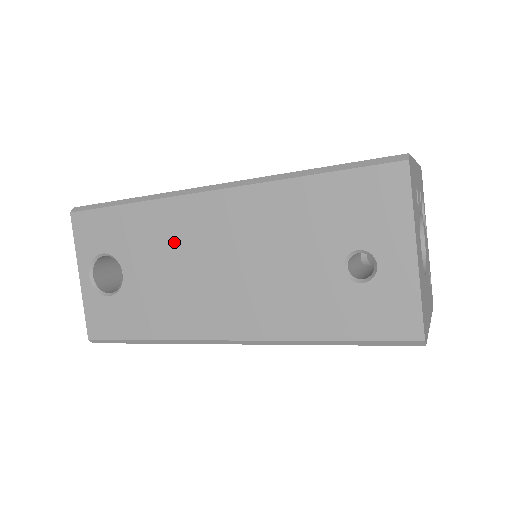
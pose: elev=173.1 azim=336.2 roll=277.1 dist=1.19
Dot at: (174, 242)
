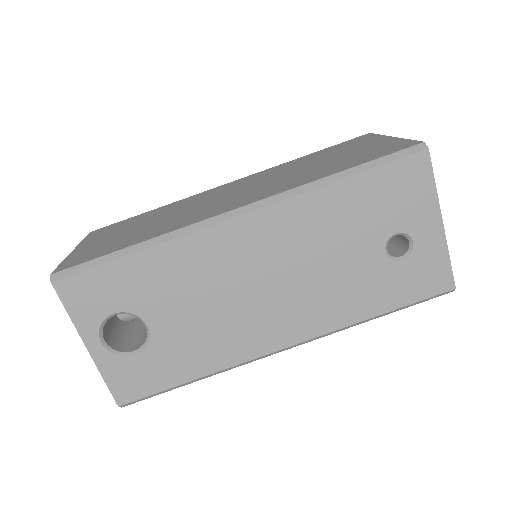
Dot at: (207, 277)
